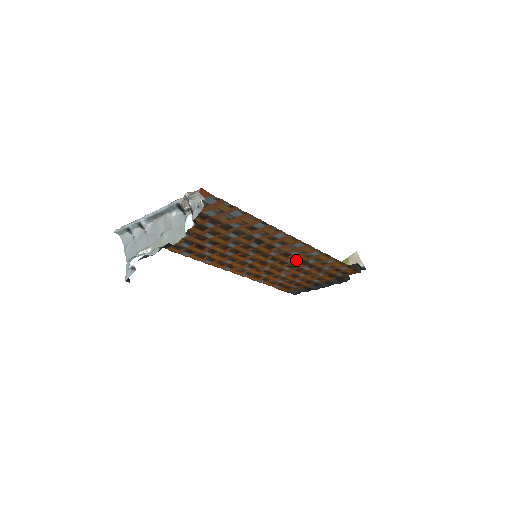
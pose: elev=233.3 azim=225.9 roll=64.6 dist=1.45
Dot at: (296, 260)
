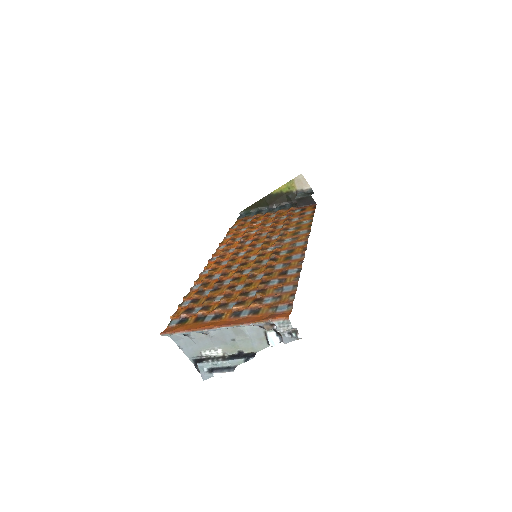
Dot at: (281, 235)
